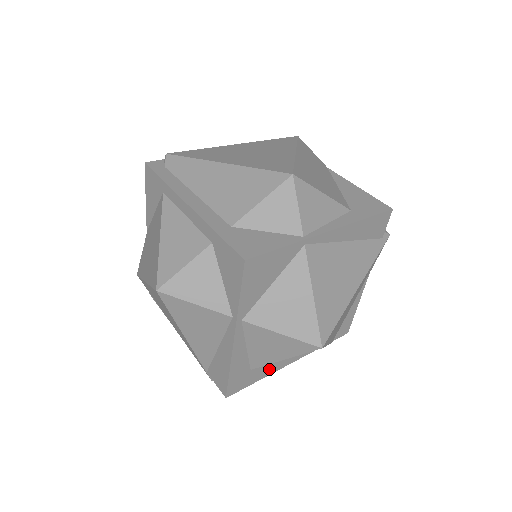
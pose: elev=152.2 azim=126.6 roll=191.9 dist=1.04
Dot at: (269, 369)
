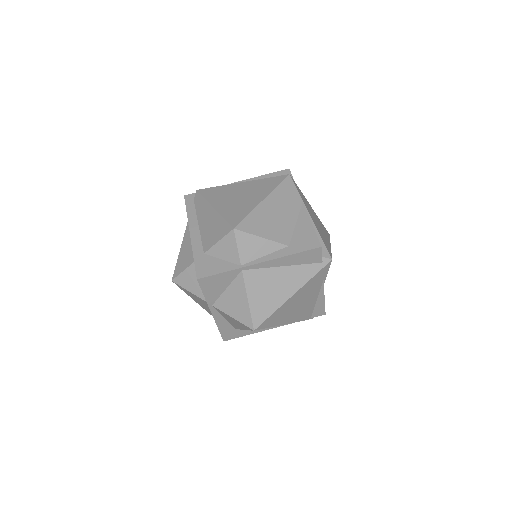
Dot at: occluded
